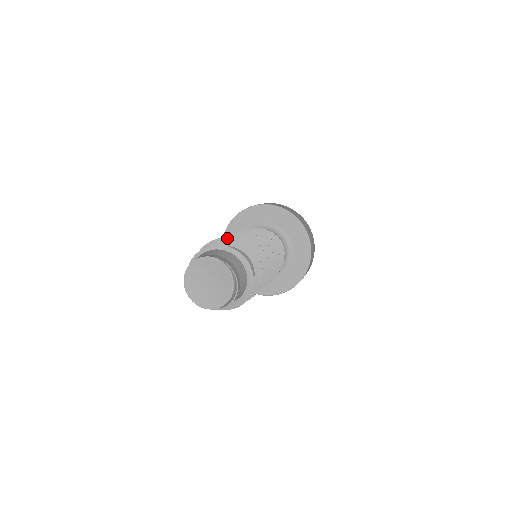
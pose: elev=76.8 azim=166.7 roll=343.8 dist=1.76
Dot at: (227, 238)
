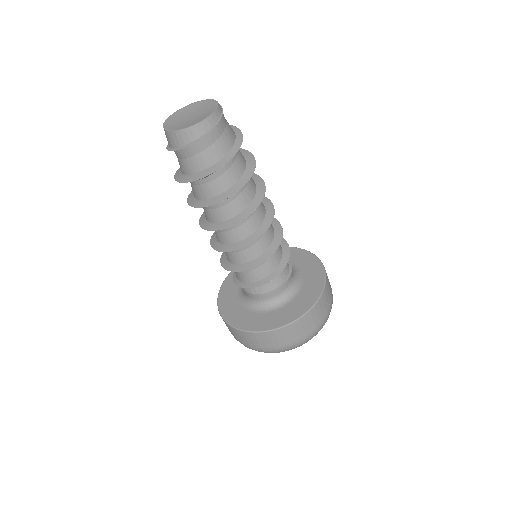
Dot at: occluded
